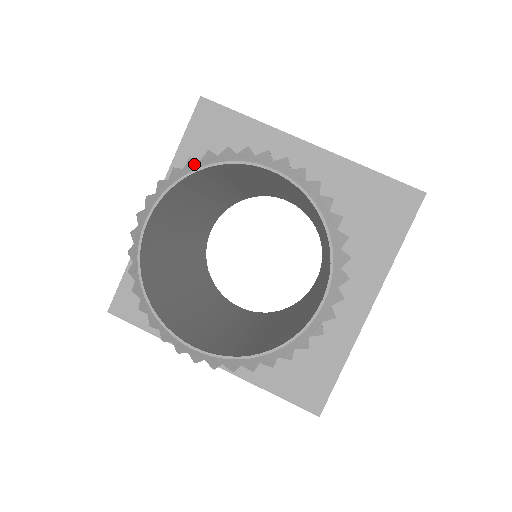
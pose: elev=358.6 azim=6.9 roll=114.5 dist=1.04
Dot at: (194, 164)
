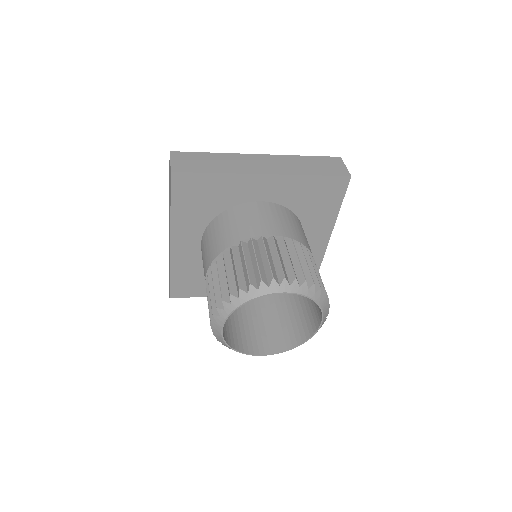
Dot at: (236, 301)
